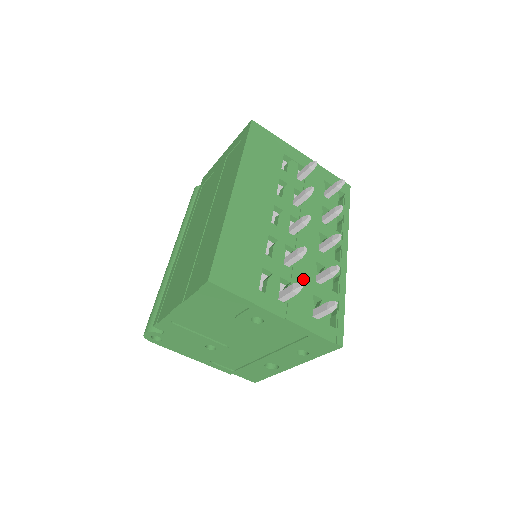
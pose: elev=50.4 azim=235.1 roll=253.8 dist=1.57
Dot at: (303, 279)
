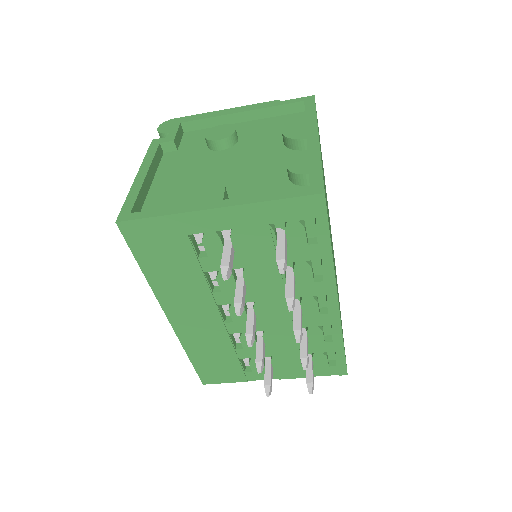
Dot at: (284, 350)
